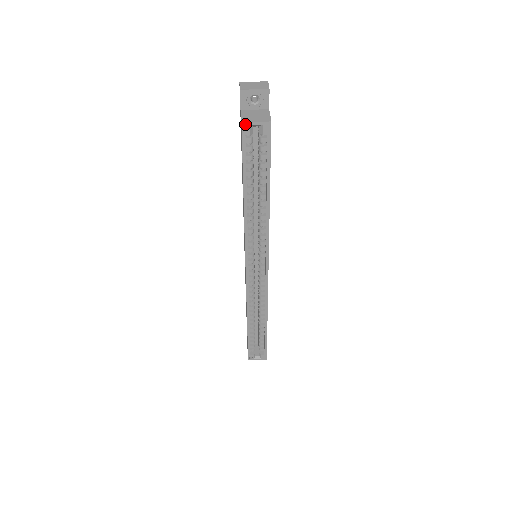
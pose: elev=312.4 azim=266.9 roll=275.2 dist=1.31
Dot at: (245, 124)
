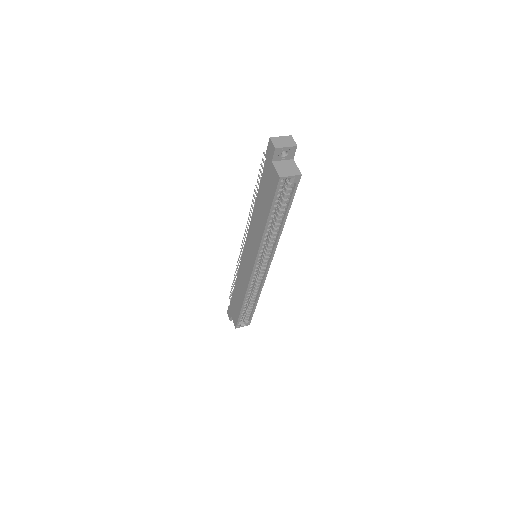
Dot at: (282, 178)
